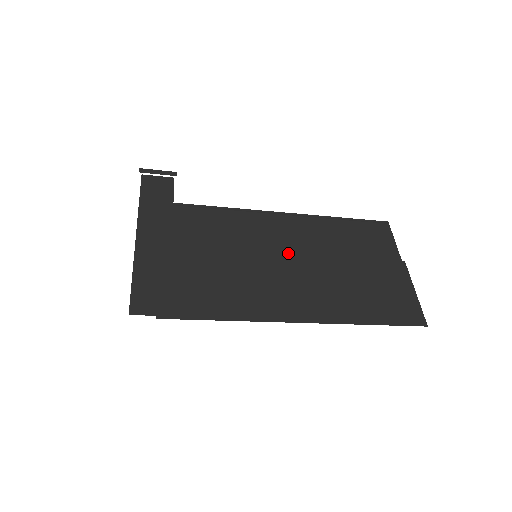
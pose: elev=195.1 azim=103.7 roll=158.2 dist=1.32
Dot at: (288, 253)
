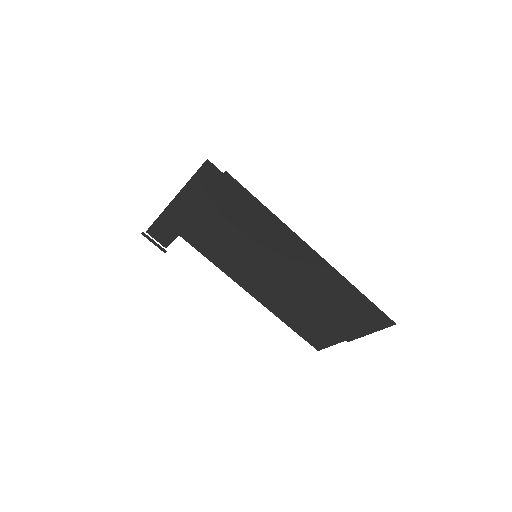
Dot at: occluded
